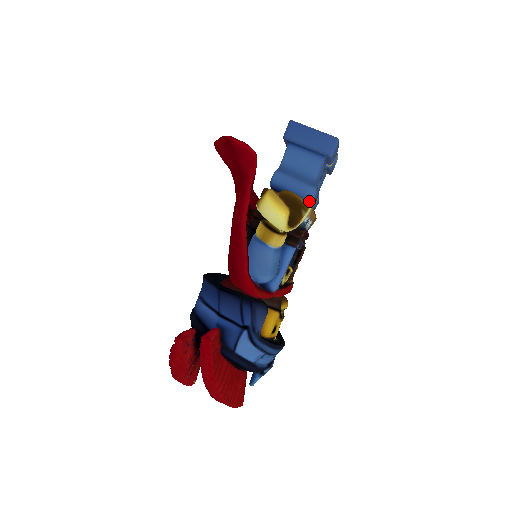
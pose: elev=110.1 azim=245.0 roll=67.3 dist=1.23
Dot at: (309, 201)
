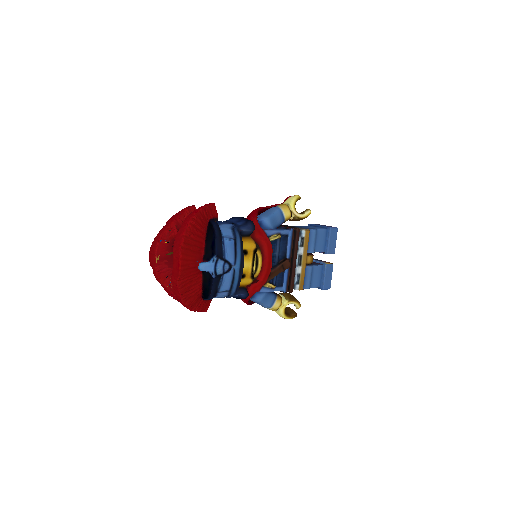
Dot at: (309, 229)
